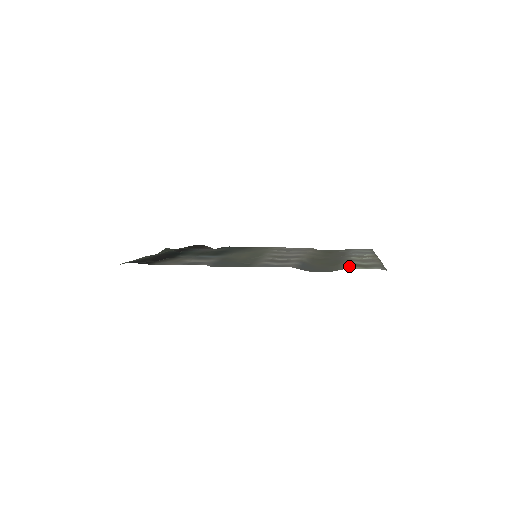
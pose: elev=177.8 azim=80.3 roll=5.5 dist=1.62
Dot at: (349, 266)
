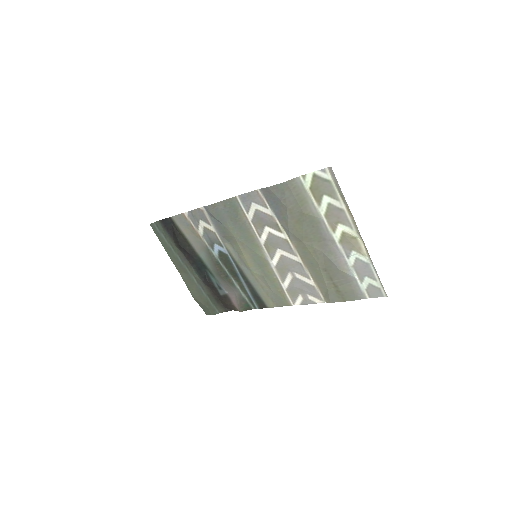
Dot at: (306, 186)
